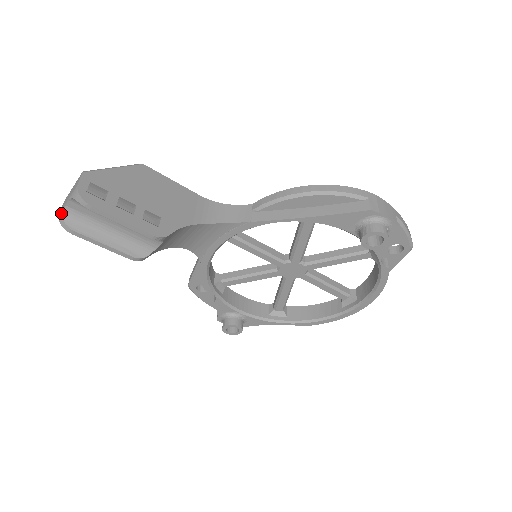
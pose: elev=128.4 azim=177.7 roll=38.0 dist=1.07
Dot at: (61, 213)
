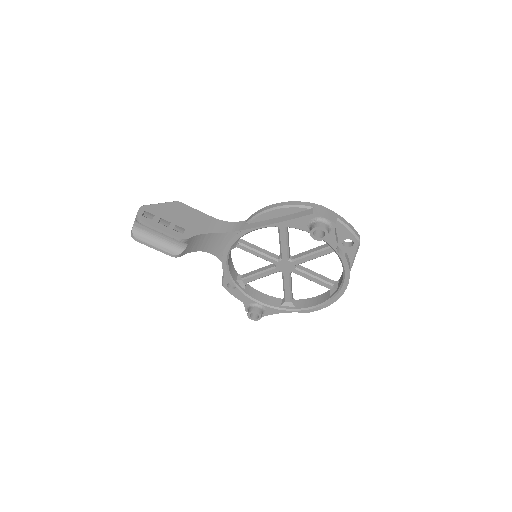
Dot at: (131, 230)
